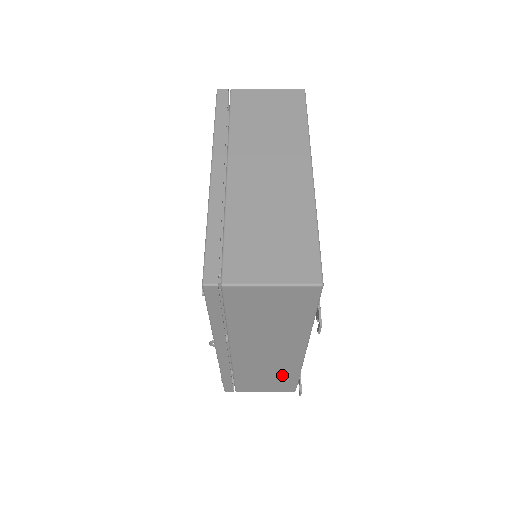
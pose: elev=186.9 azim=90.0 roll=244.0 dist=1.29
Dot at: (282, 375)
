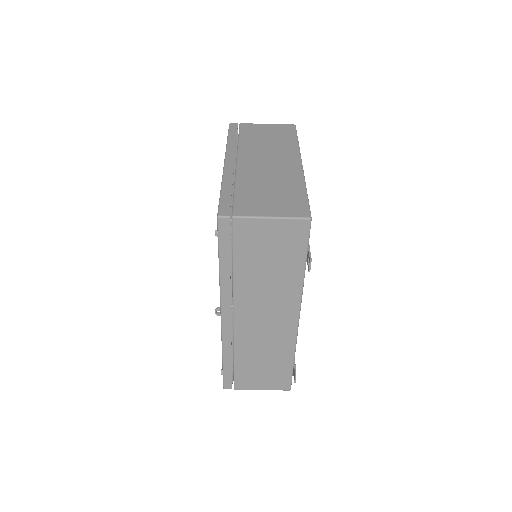
Dot at: (278, 359)
